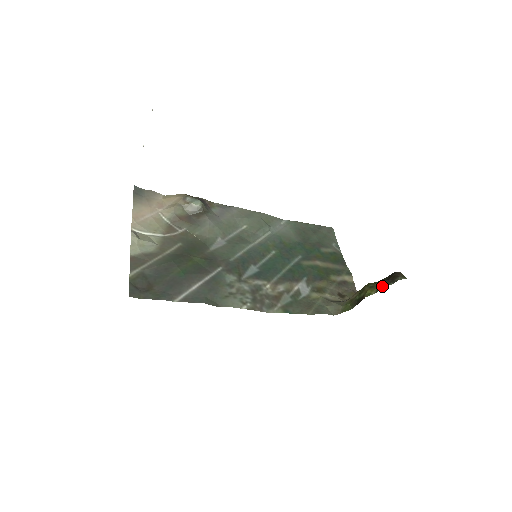
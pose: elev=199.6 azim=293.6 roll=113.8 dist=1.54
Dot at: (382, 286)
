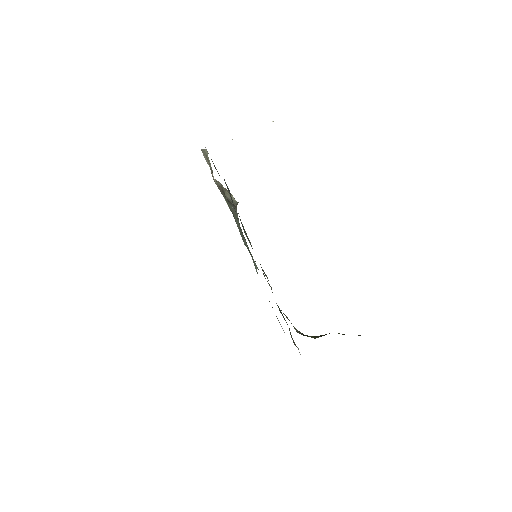
Dot at: occluded
